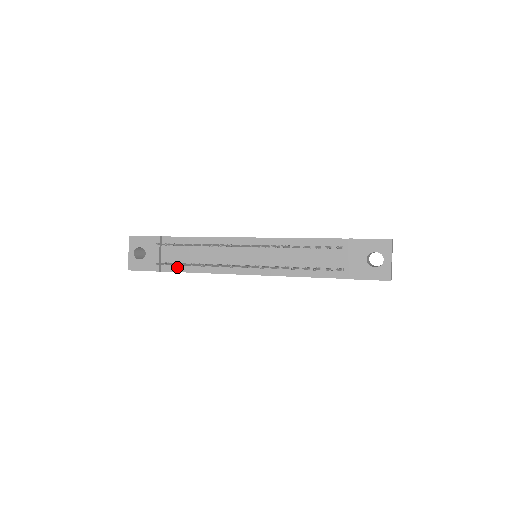
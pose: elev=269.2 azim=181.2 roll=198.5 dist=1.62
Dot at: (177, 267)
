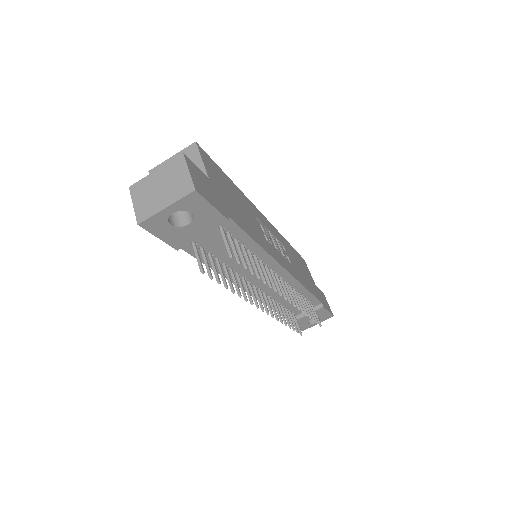
Dot at: (199, 253)
